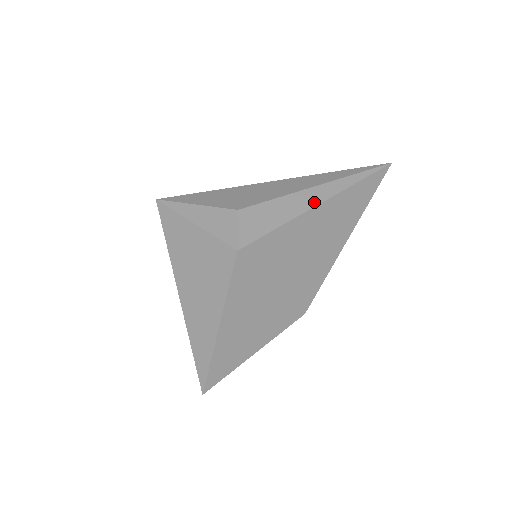
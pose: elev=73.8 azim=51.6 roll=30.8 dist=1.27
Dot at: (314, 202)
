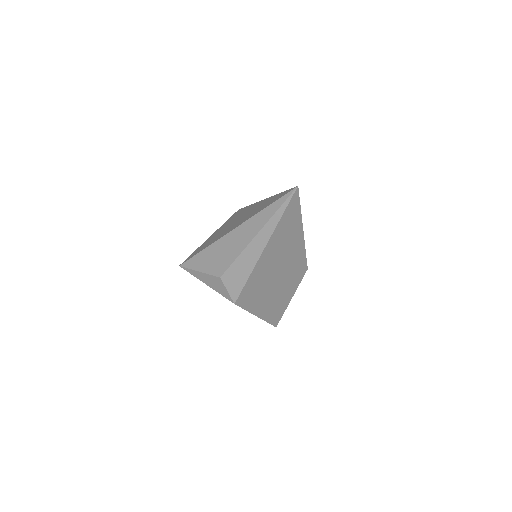
Dot at: (259, 252)
